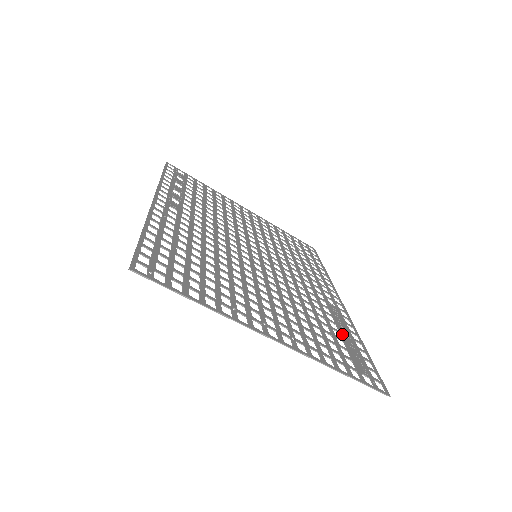
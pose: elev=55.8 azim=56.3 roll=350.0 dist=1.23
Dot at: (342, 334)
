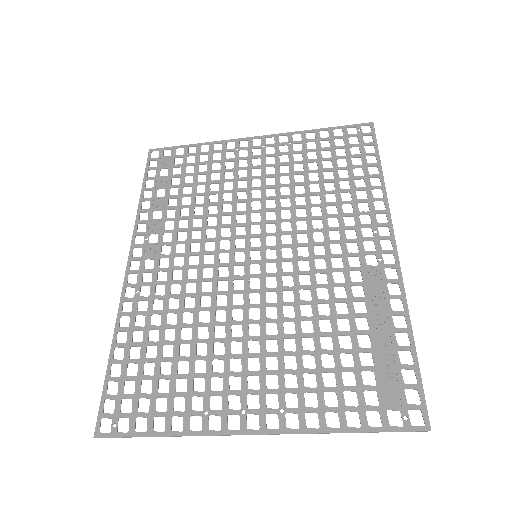
Dot at: (373, 335)
